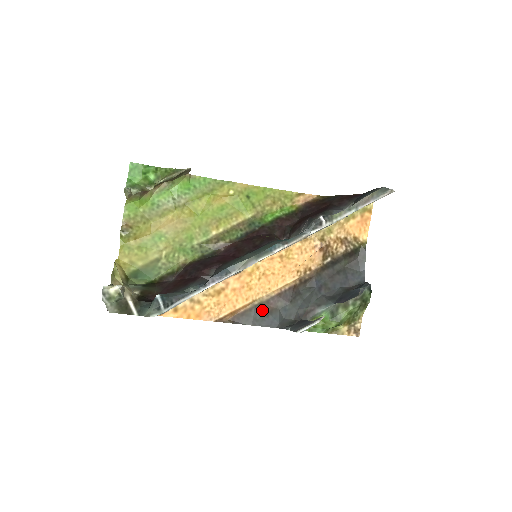
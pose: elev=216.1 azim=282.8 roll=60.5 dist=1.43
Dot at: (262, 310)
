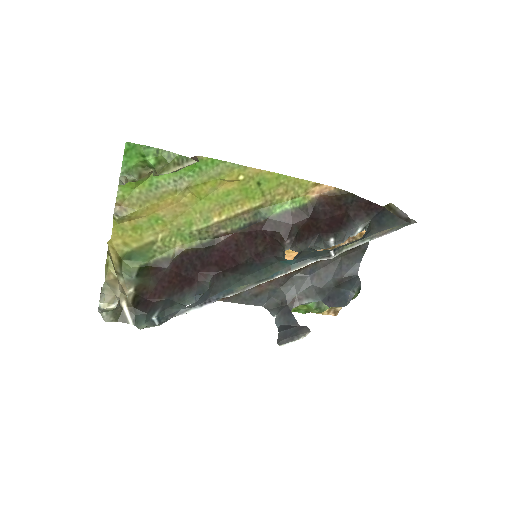
Dot at: (252, 291)
